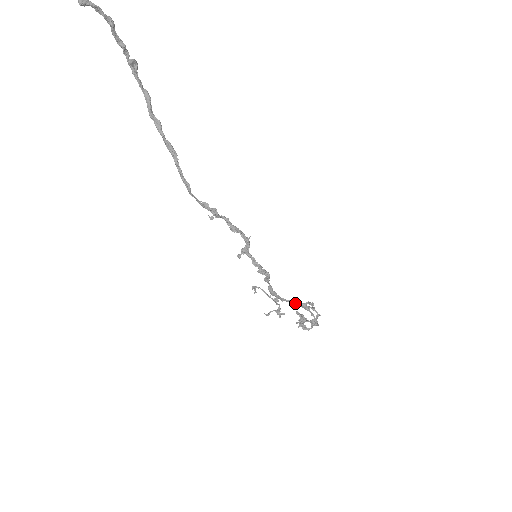
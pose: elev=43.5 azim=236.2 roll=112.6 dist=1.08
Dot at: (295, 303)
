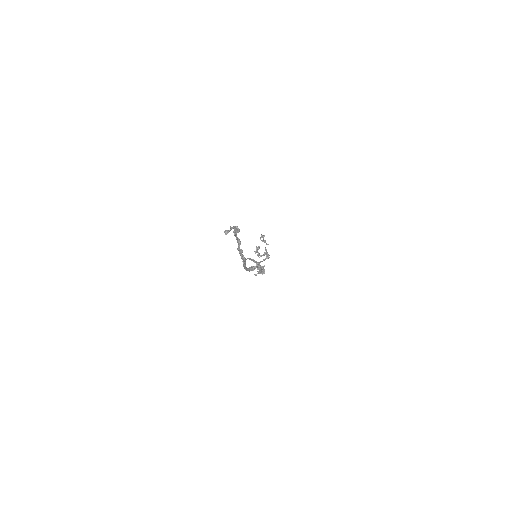
Dot at: occluded
